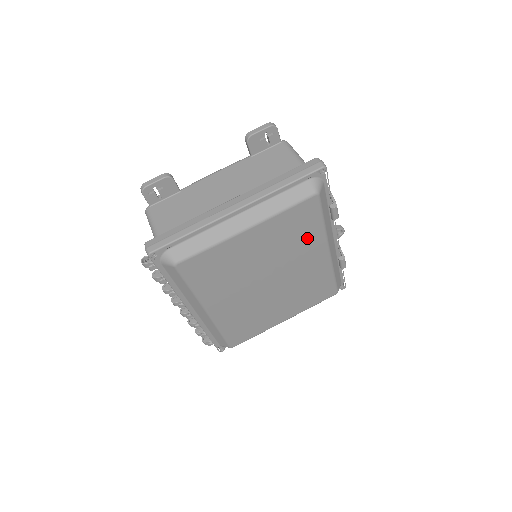
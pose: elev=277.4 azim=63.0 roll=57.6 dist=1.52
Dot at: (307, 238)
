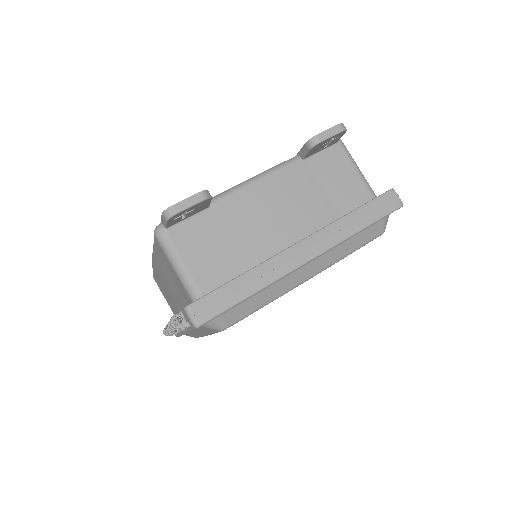
Dot at: occluded
